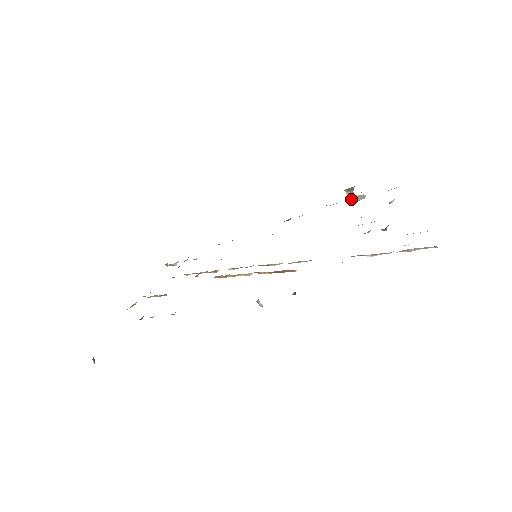
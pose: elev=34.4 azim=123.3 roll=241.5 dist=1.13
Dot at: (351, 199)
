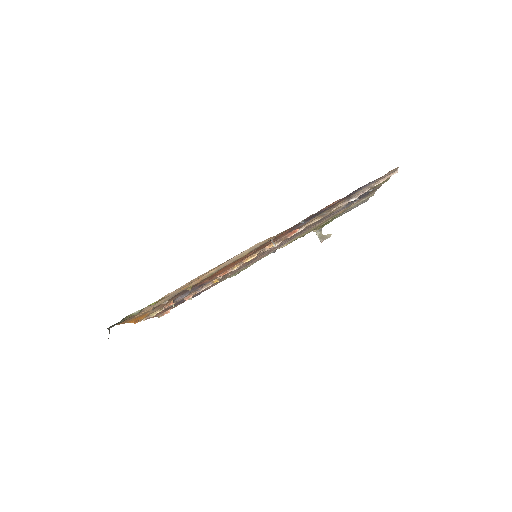
Dot at: (321, 238)
